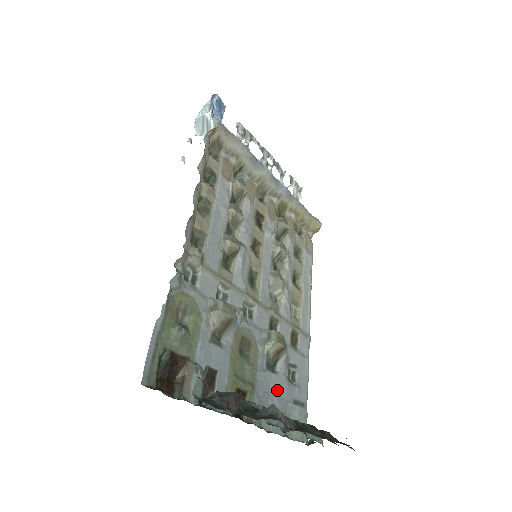
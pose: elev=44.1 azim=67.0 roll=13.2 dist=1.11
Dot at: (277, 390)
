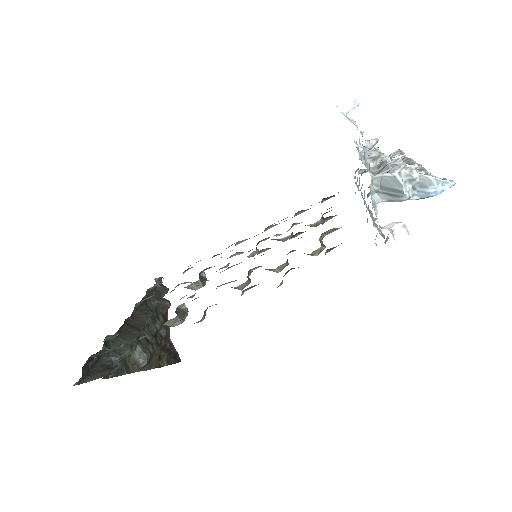
Dot at: occluded
